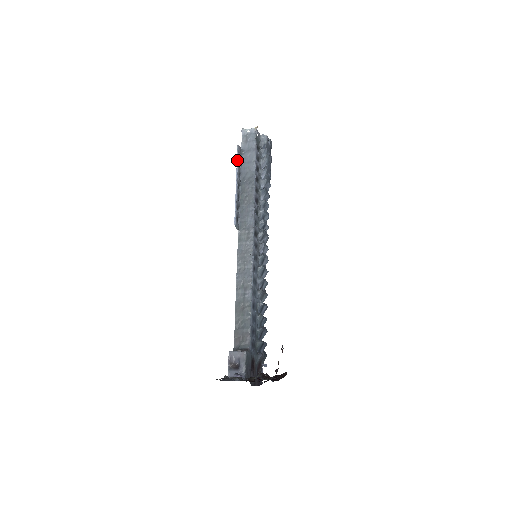
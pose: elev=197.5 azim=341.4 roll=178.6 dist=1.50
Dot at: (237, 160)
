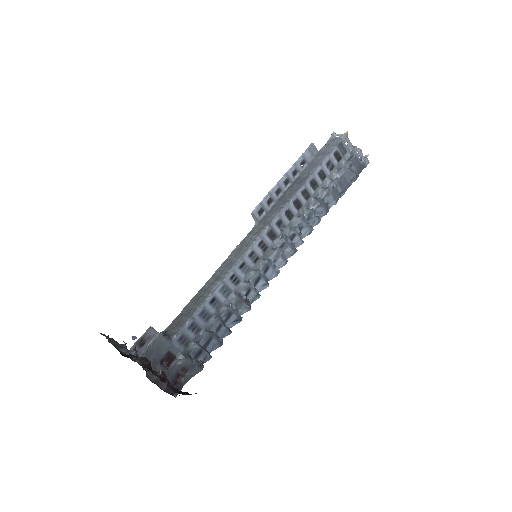
Dot at: (301, 156)
